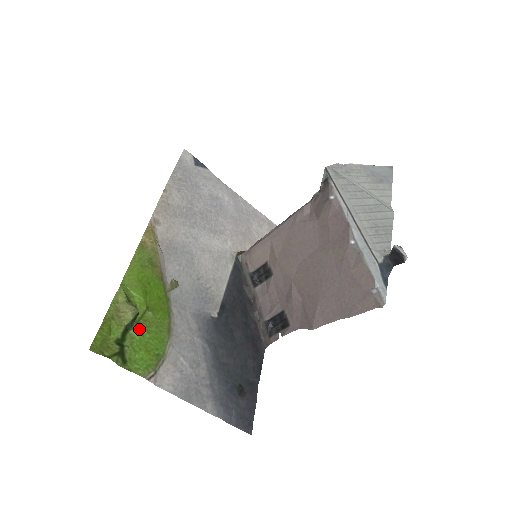
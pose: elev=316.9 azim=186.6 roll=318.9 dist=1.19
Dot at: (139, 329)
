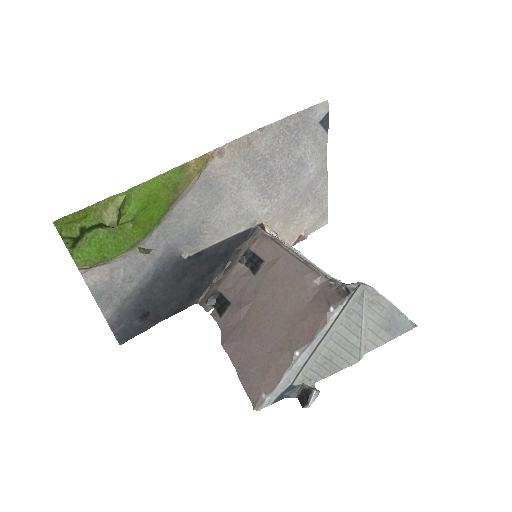
Dot at: (109, 232)
